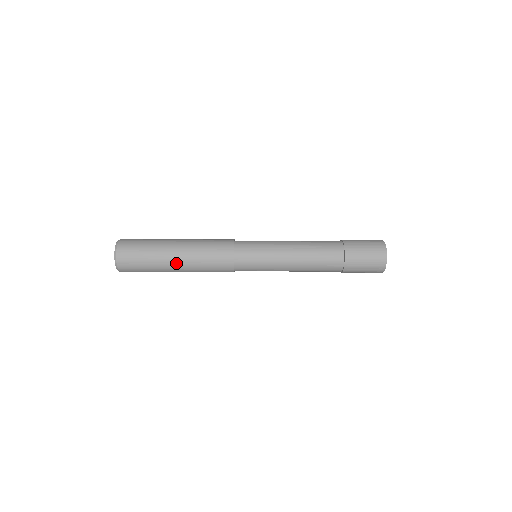
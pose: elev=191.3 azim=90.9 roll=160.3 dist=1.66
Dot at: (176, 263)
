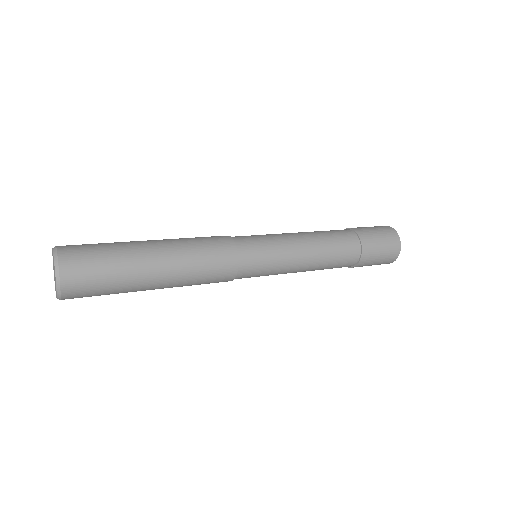
Dot at: (158, 269)
